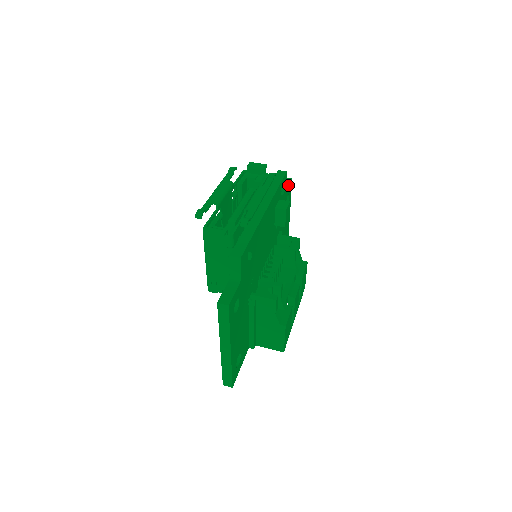
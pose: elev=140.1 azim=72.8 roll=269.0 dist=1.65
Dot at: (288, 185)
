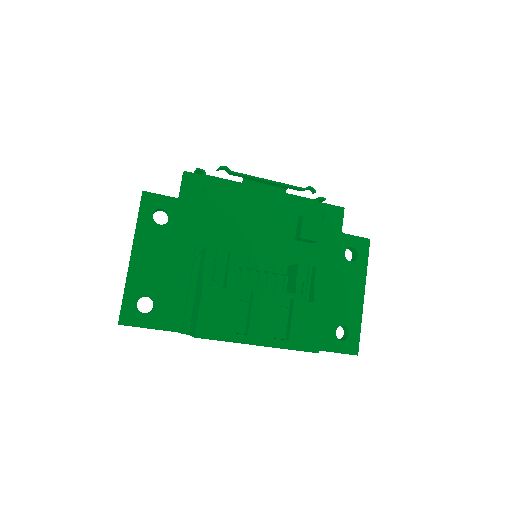
Dot at: occluded
